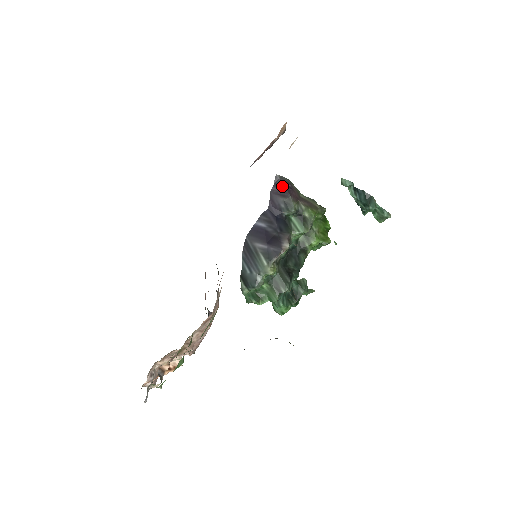
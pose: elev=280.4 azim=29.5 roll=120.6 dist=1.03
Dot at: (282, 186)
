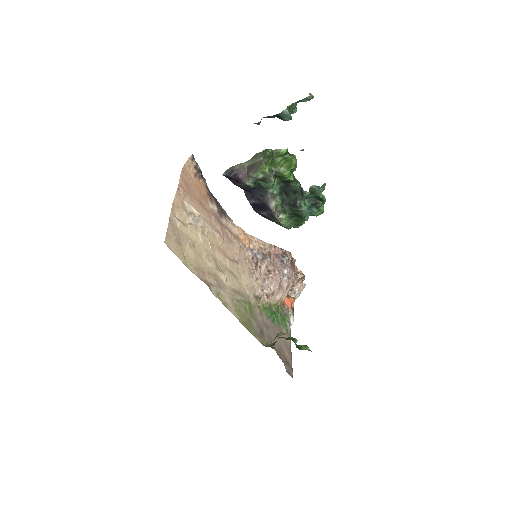
Dot at: (232, 178)
